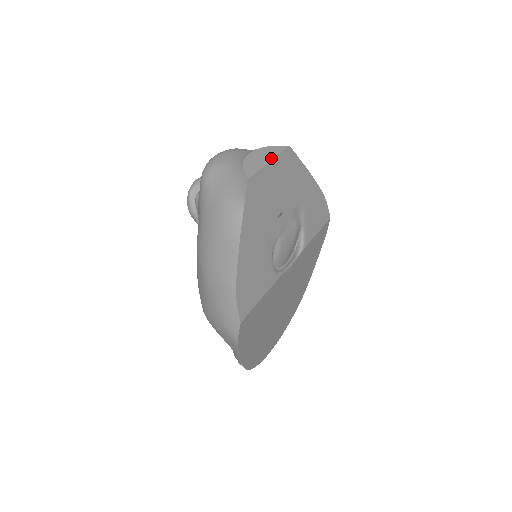
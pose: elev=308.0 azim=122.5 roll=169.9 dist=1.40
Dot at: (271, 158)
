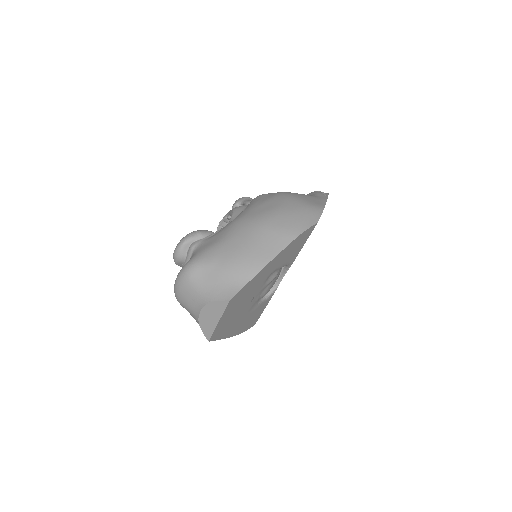
Dot at: (218, 318)
